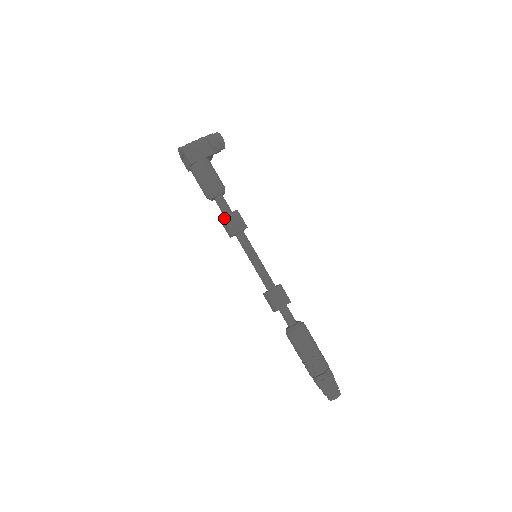
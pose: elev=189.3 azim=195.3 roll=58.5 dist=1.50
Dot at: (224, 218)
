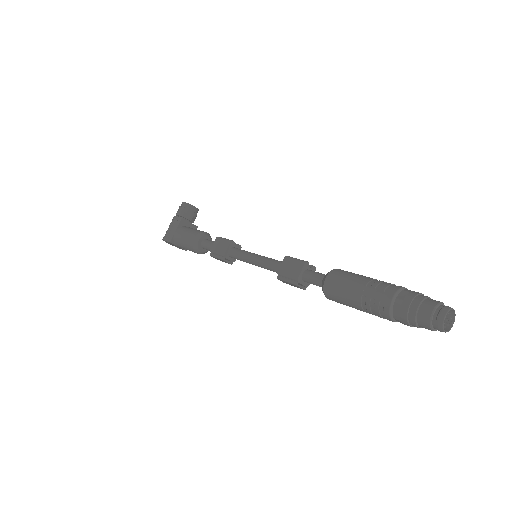
Dot at: (211, 254)
